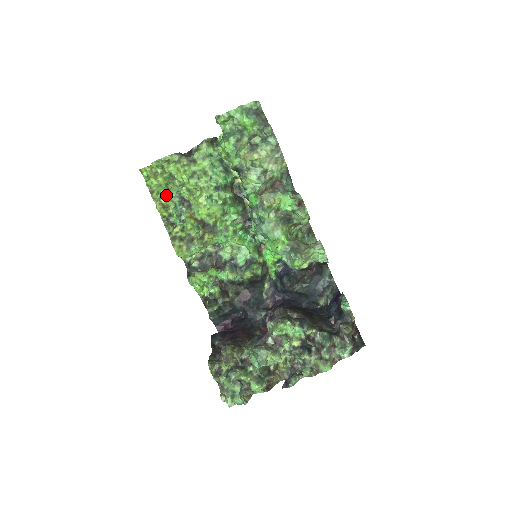
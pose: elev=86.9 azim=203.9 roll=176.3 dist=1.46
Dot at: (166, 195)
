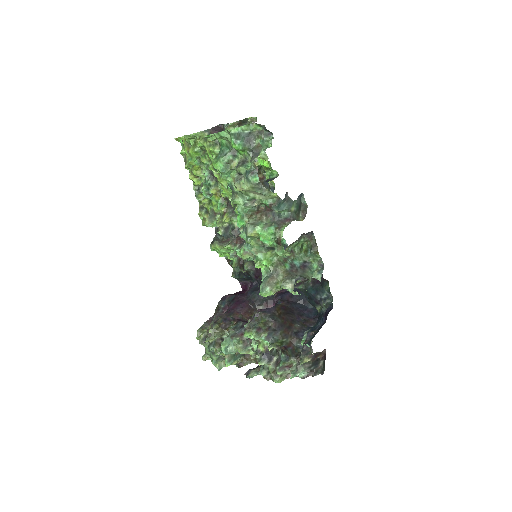
Dot at: (196, 168)
